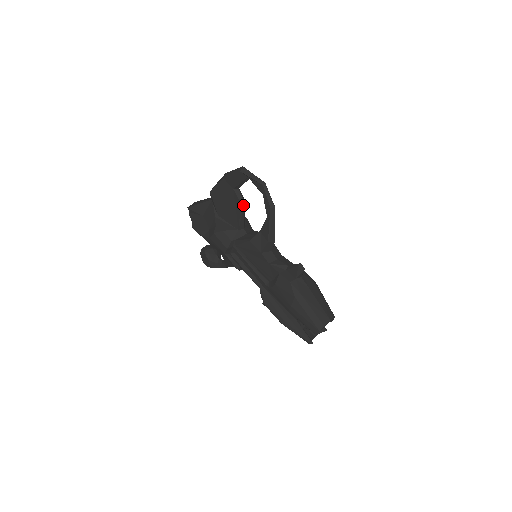
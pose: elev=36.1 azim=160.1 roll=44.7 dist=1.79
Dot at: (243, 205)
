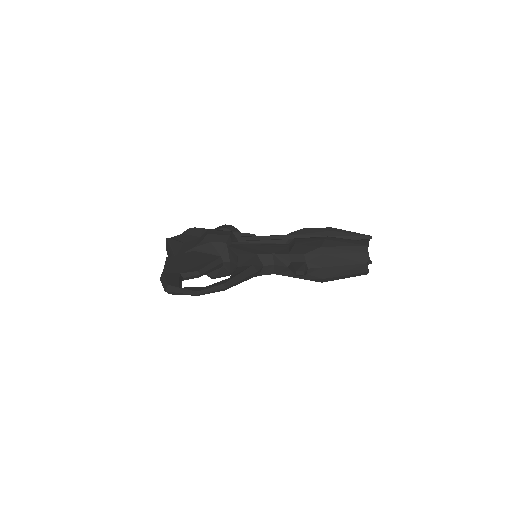
Dot at: (202, 275)
